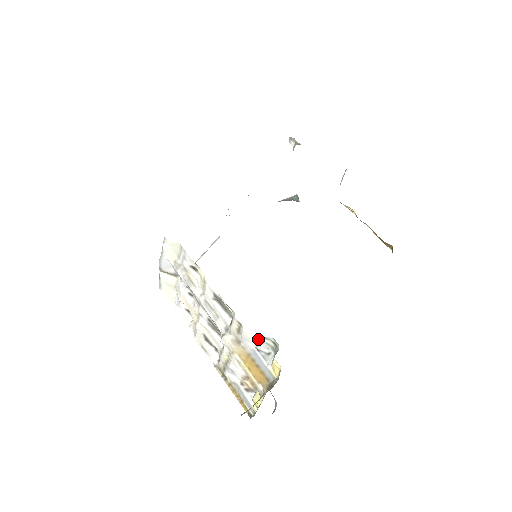
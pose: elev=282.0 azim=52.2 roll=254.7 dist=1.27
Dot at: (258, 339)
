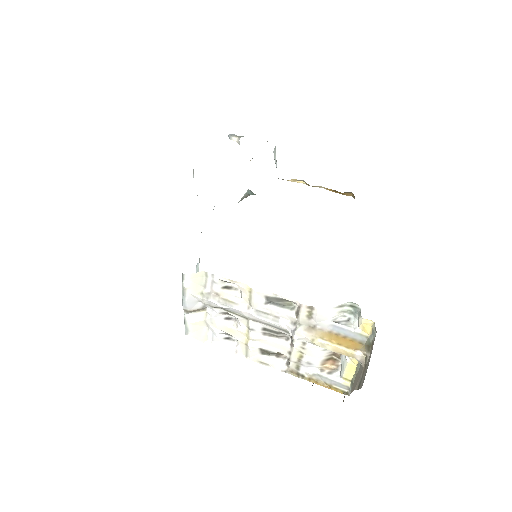
Dot at: (334, 311)
